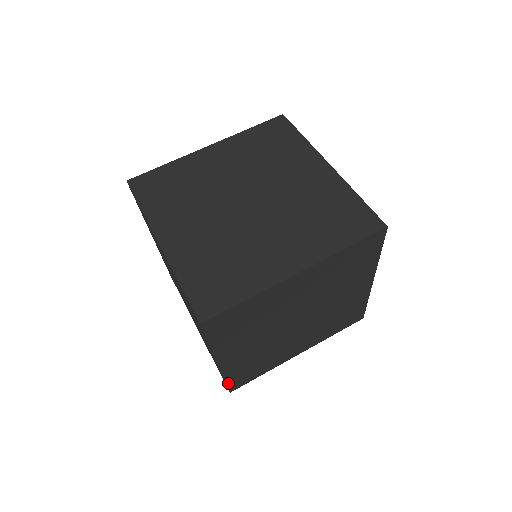
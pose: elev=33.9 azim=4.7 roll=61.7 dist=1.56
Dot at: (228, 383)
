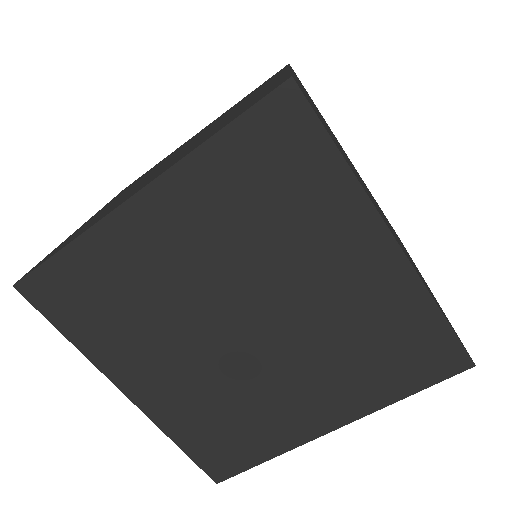
Dot at: (192, 455)
